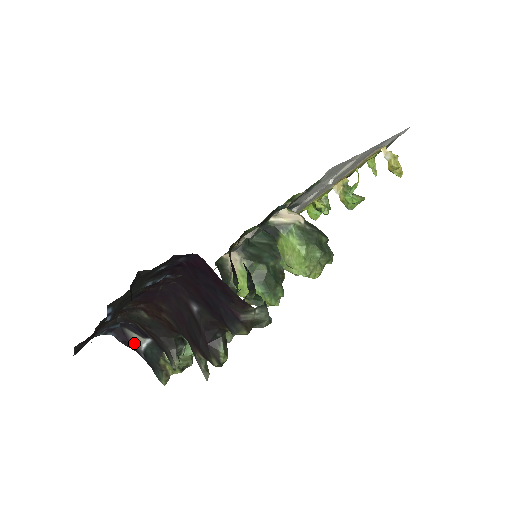
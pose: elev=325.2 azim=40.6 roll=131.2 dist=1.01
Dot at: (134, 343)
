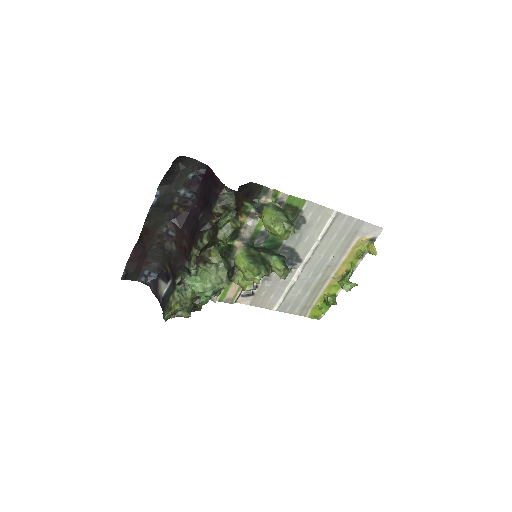
Dot at: (160, 291)
